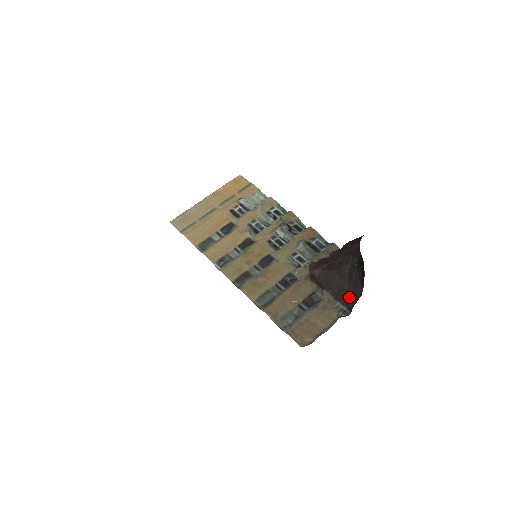
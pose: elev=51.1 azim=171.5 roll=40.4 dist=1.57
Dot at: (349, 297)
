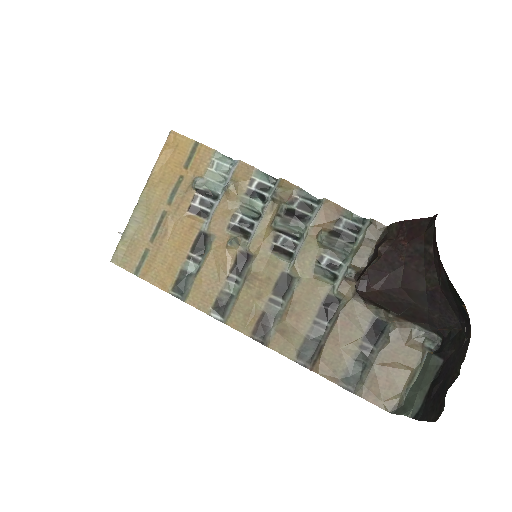
Dot at: (434, 321)
